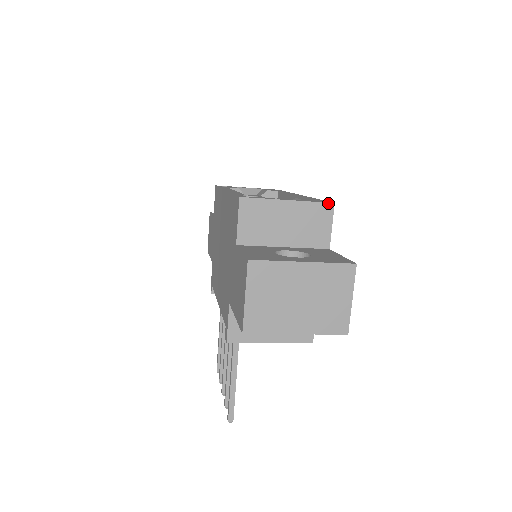
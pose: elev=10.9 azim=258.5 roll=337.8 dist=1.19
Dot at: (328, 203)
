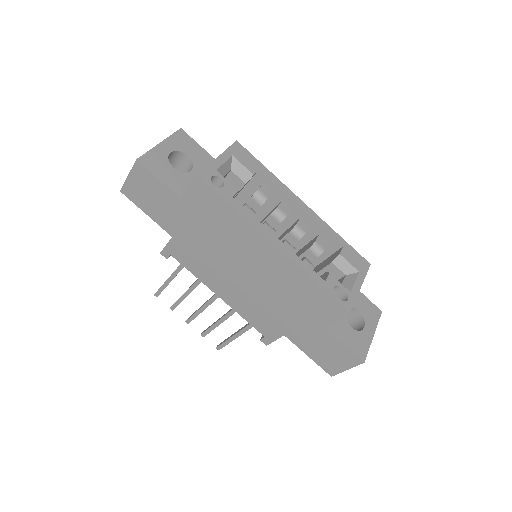
Dot at: occluded
